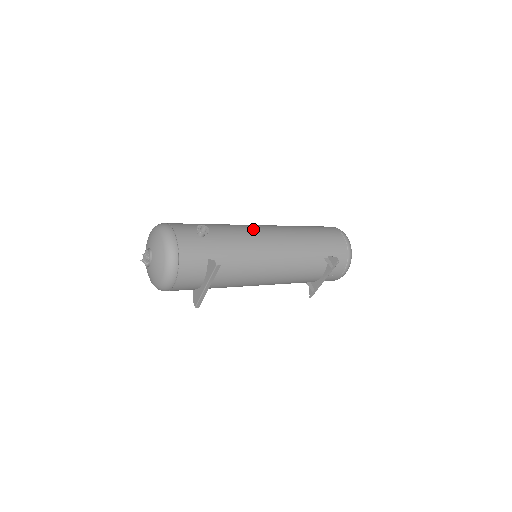
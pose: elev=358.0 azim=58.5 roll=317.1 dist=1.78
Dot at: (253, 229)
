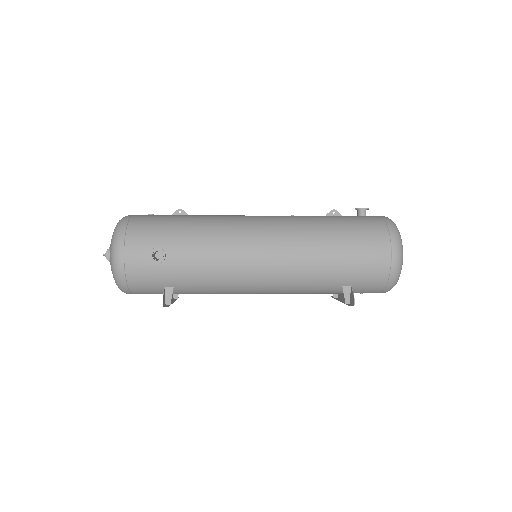
Dot at: (240, 244)
